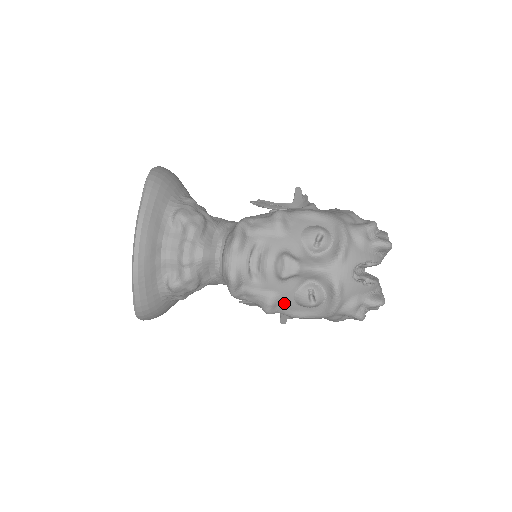
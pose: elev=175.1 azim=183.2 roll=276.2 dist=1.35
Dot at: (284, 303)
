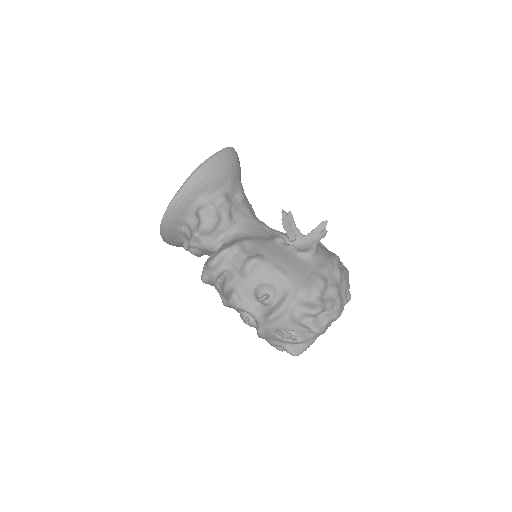
Dot at: occluded
